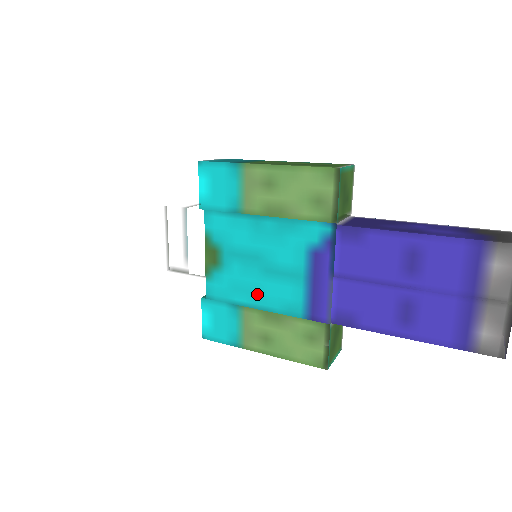
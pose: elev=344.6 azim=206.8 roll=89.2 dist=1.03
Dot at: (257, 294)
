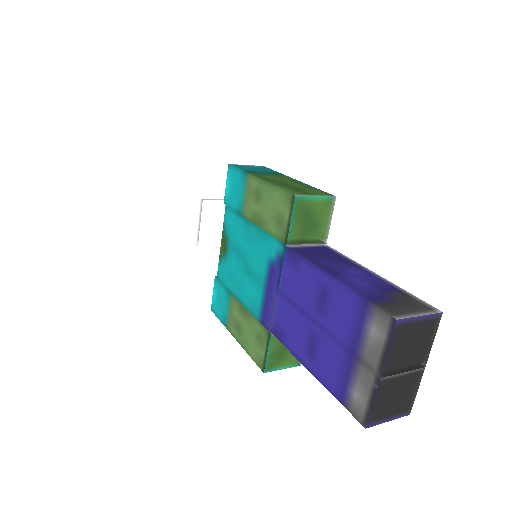
Dot at: (239, 287)
